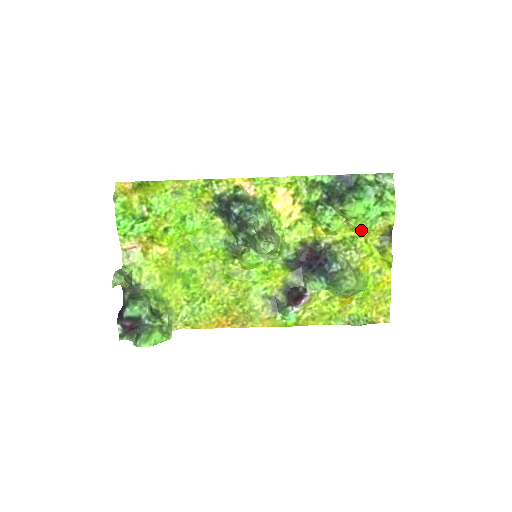
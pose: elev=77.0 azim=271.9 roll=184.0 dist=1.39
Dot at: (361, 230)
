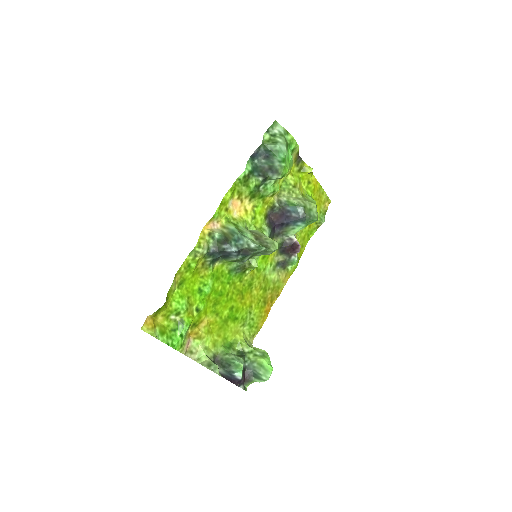
Dot at: occluded
